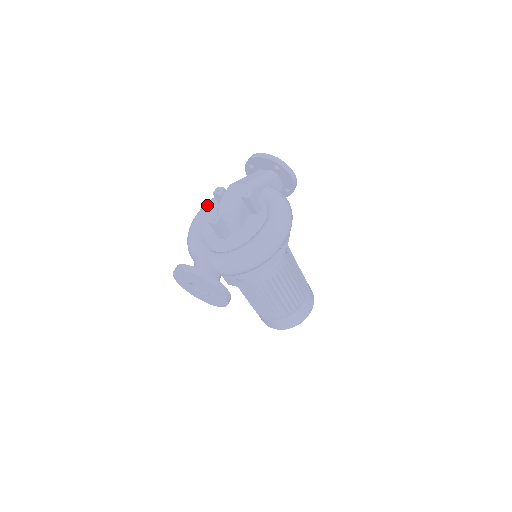
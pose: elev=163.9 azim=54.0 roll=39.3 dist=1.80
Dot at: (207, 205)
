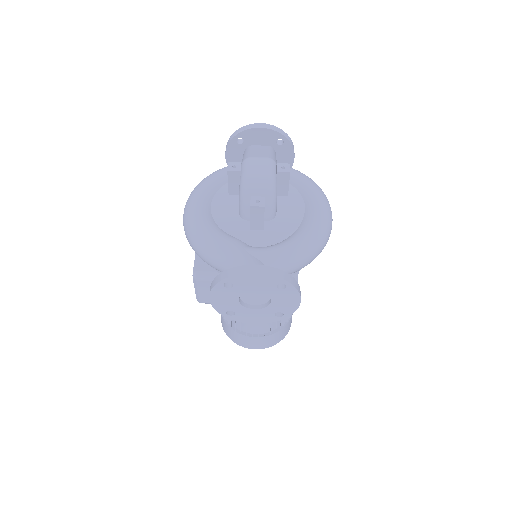
Dot at: (202, 190)
